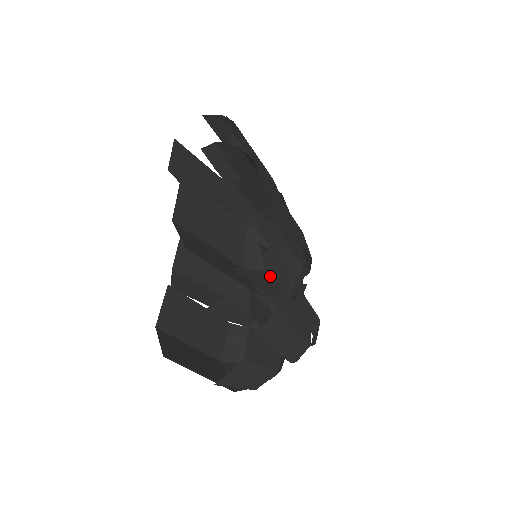
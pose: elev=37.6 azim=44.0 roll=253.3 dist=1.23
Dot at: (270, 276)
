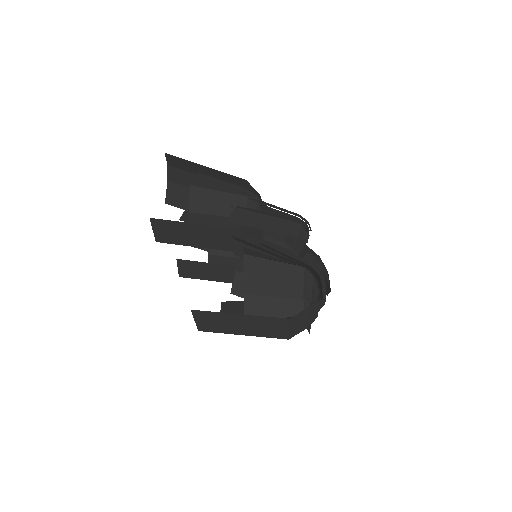
Dot at: (256, 237)
